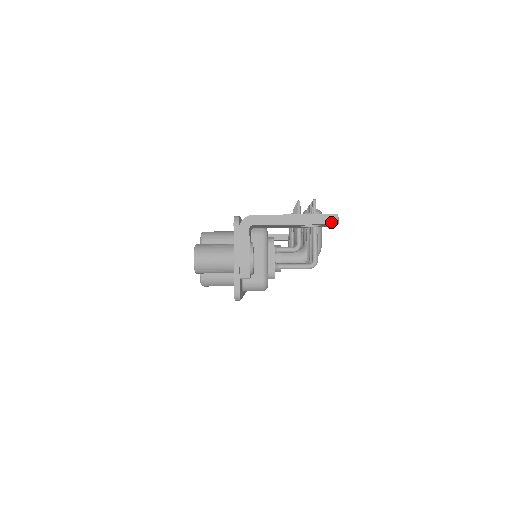
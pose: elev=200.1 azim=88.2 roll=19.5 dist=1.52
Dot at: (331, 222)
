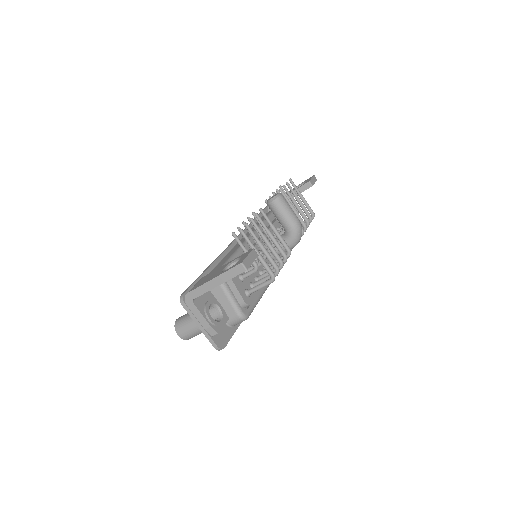
Dot at: (241, 271)
